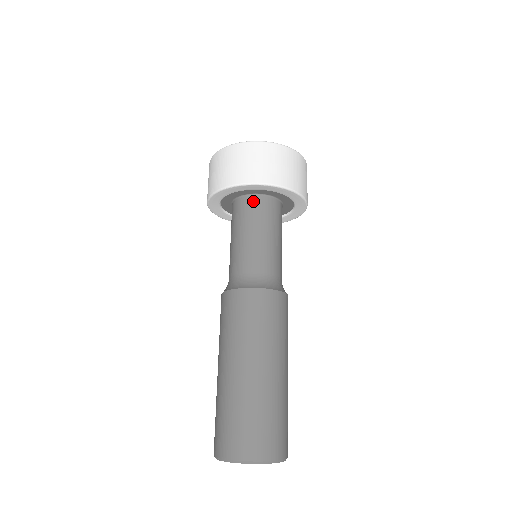
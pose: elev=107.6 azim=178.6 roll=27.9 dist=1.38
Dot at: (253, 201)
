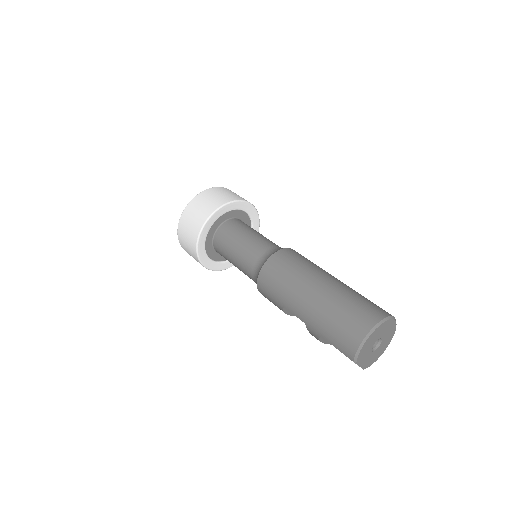
Dot at: (236, 221)
